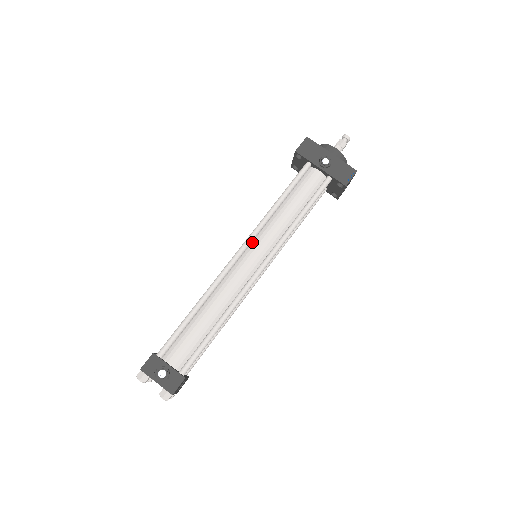
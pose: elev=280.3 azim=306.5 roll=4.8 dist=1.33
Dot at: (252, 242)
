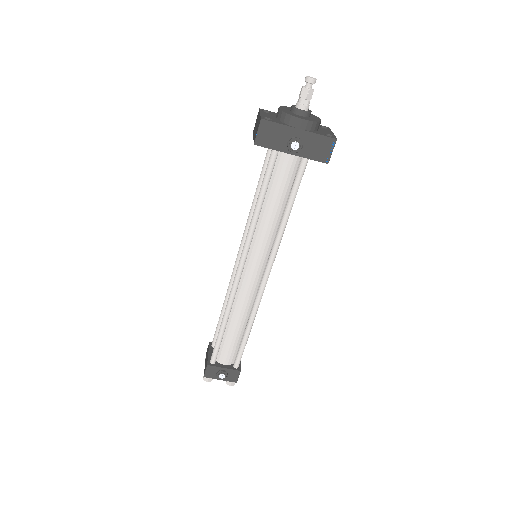
Dot at: (247, 253)
